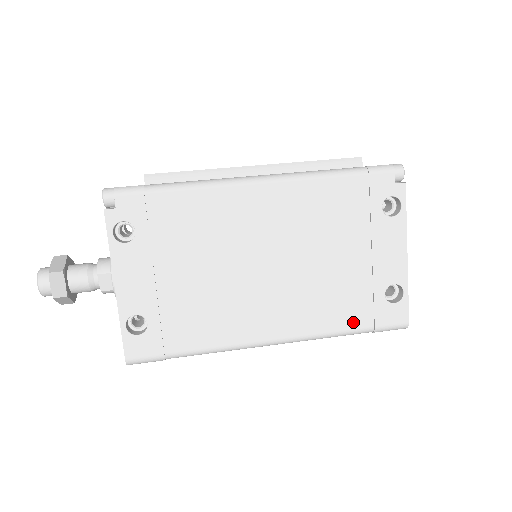
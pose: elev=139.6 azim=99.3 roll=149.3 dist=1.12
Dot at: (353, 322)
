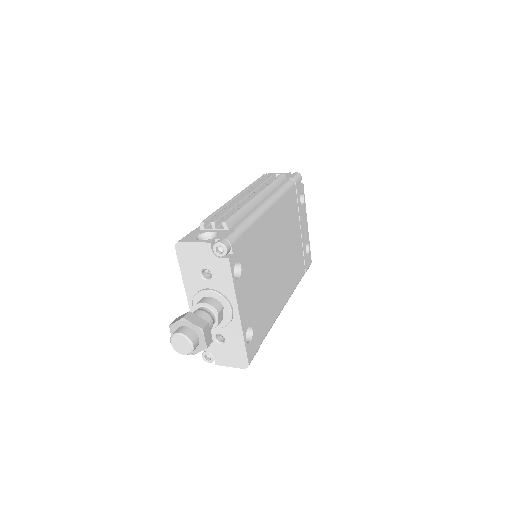
Dot at: (301, 273)
